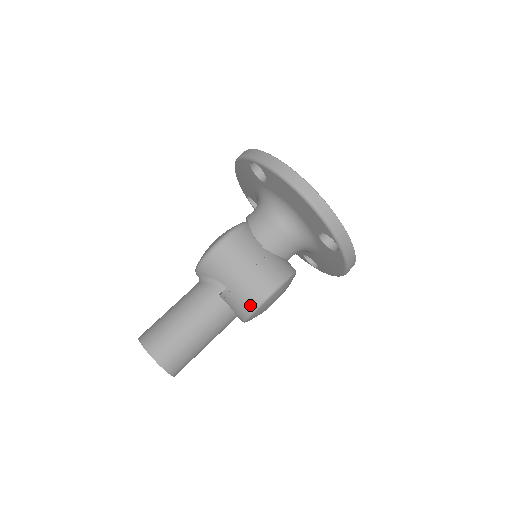
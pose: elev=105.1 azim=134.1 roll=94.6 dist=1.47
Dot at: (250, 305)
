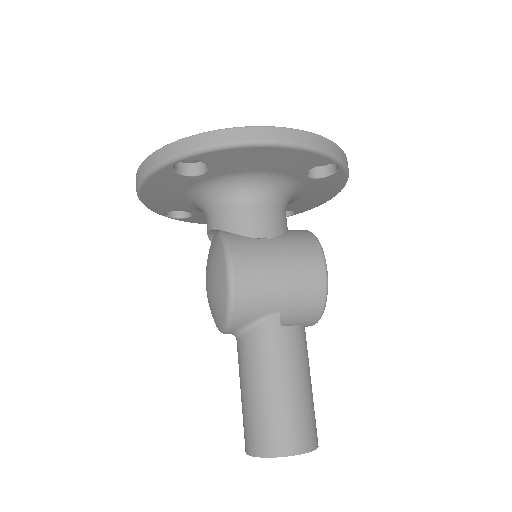
Dot at: (317, 303)
